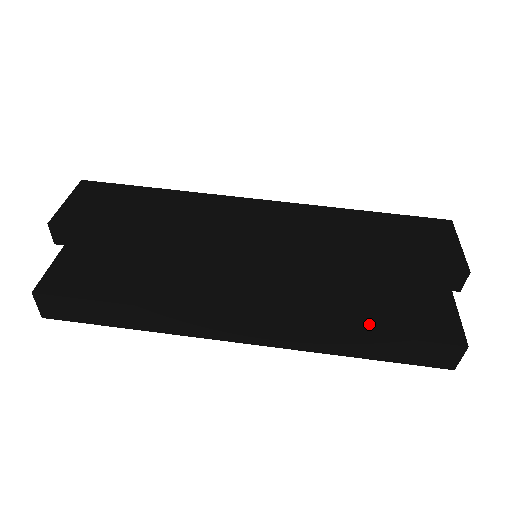
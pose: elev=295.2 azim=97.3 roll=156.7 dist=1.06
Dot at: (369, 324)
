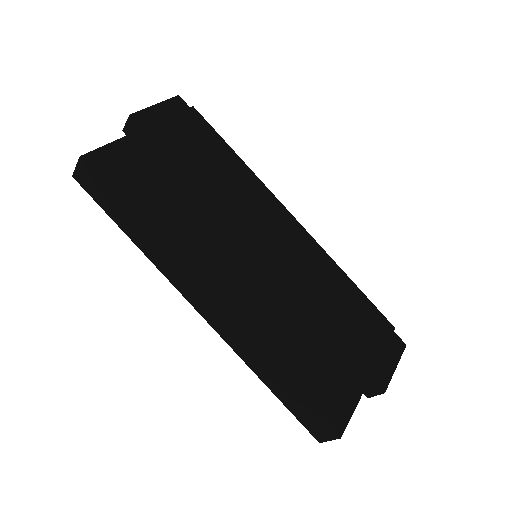
Dot at: (291, 371)
